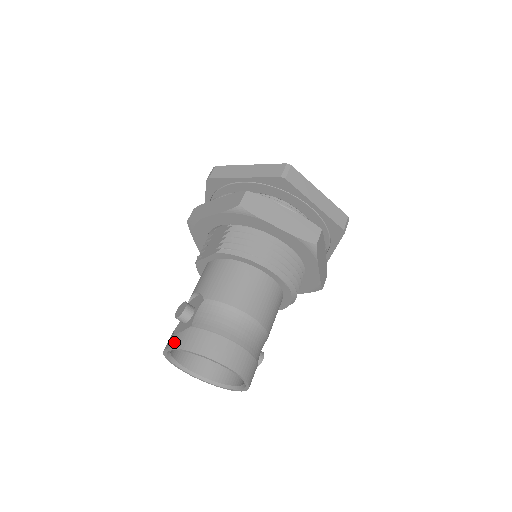
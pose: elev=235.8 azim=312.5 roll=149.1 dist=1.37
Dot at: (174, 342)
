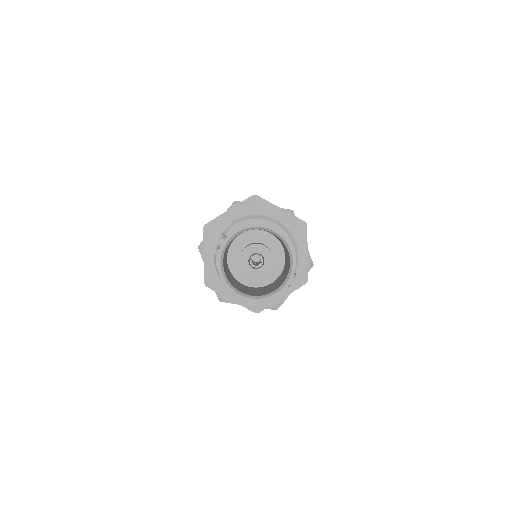
Dot at: (225, 239)
